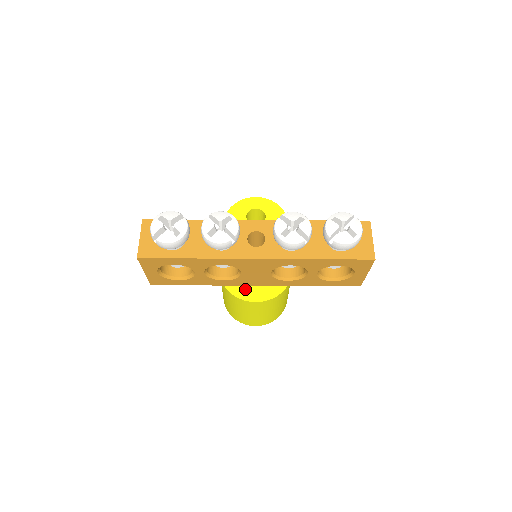
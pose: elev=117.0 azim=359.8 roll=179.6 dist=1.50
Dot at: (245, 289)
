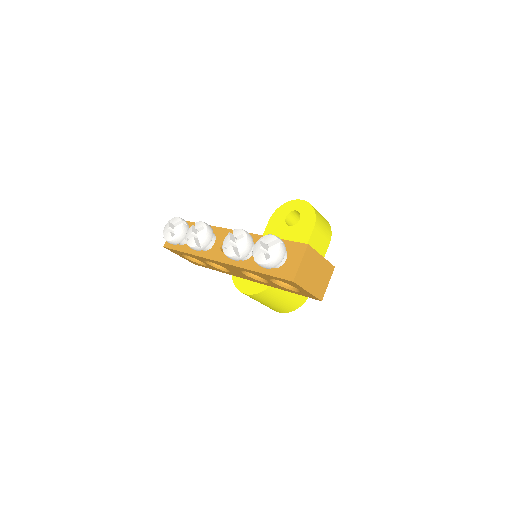
Dot at: (242, 281)
